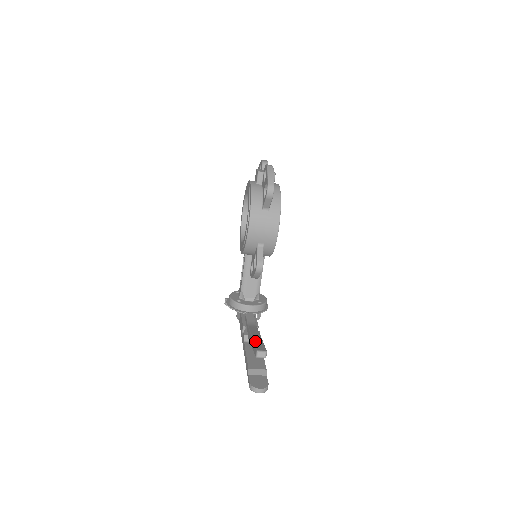
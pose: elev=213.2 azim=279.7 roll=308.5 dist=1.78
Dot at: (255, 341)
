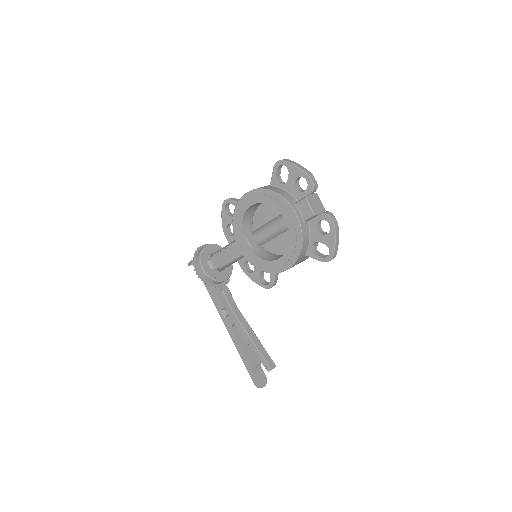
Dot at: (260, 350)
